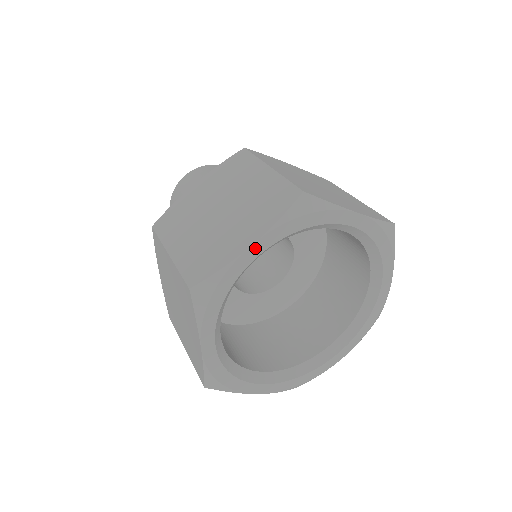
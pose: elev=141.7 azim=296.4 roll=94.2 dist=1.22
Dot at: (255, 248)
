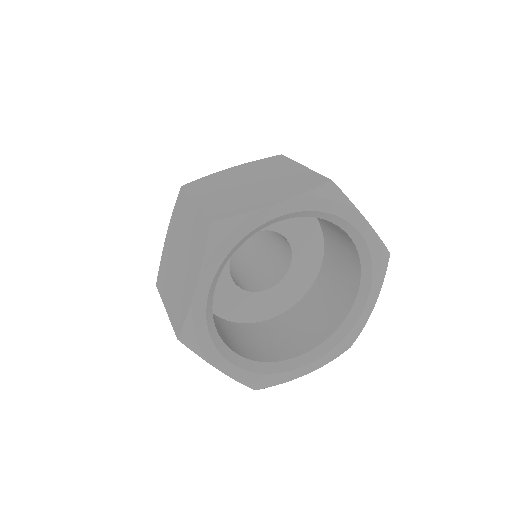
Dot at: (279, 207)
